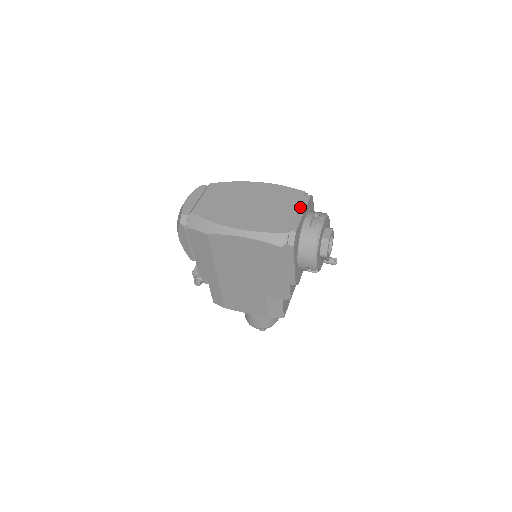
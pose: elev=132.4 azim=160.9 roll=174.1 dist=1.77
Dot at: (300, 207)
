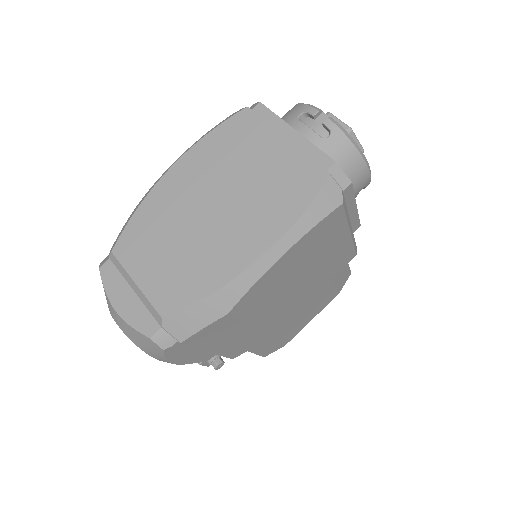
Dot at: (278, 130)
